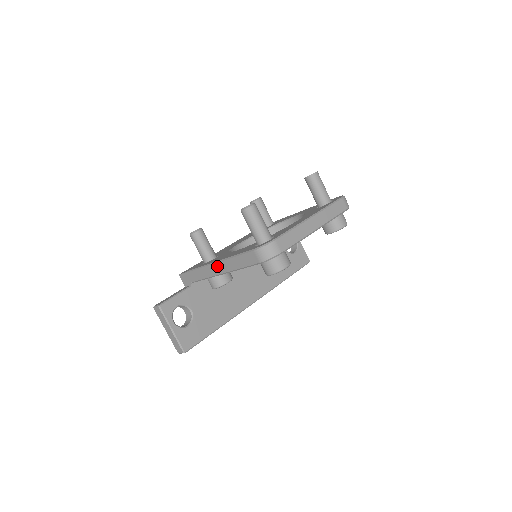
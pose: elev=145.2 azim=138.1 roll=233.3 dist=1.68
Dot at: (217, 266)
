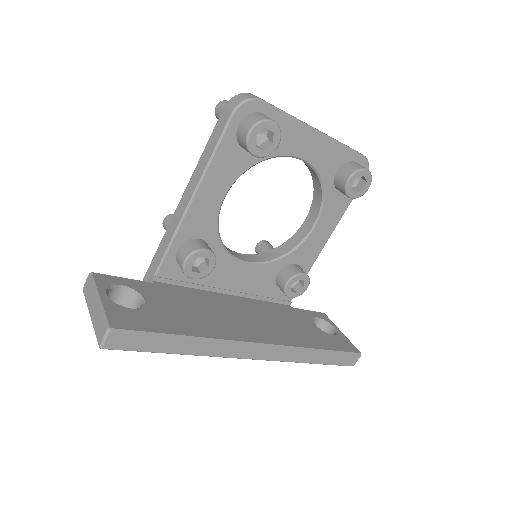
Dot at: (185, 195)
